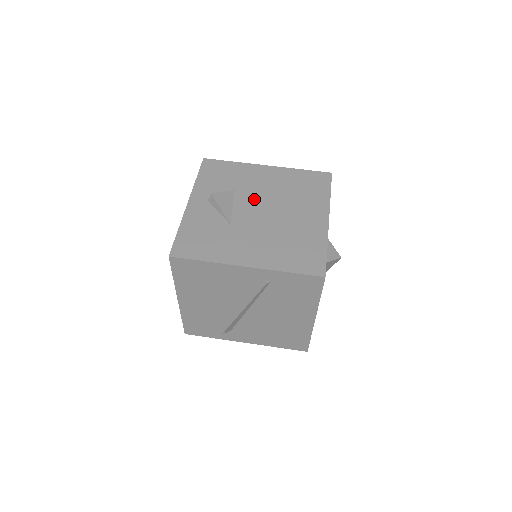
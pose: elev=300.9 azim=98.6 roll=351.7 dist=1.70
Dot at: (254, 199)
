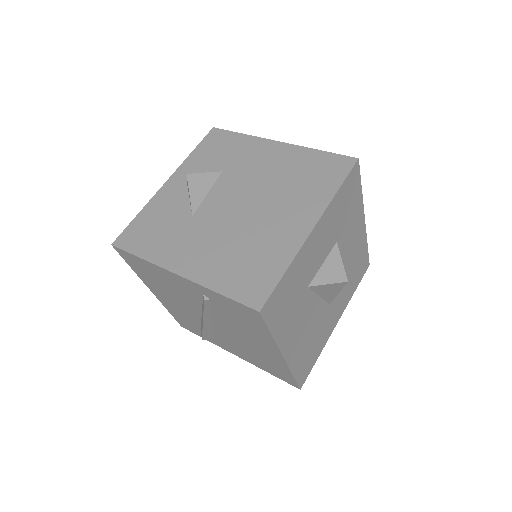
Dot at: (237, 186)
